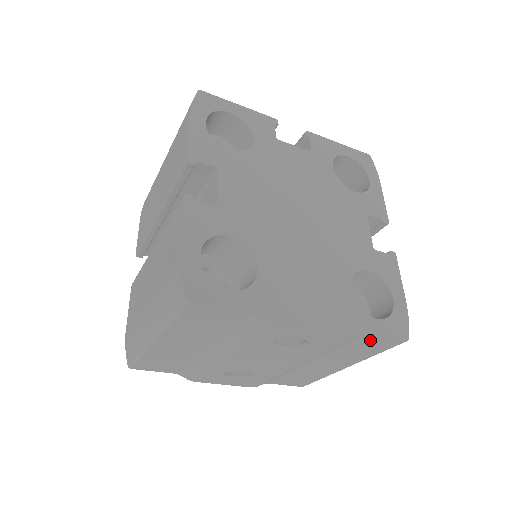
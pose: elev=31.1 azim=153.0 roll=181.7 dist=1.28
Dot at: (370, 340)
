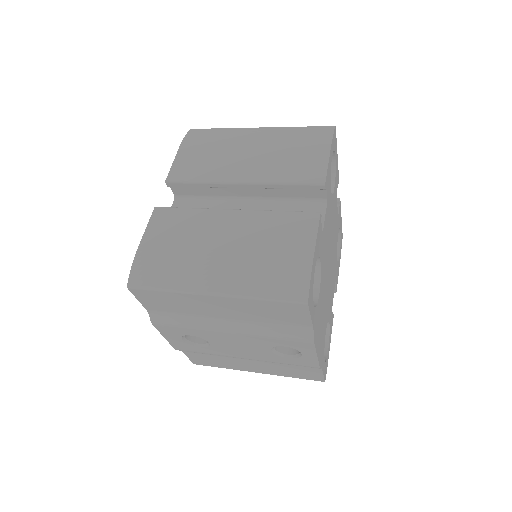
Dot at: (313, 371)
